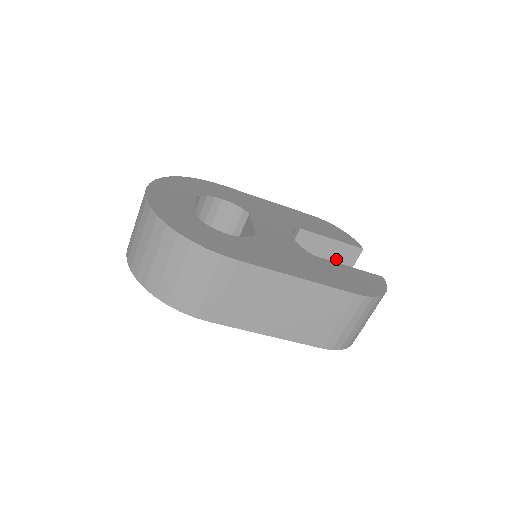
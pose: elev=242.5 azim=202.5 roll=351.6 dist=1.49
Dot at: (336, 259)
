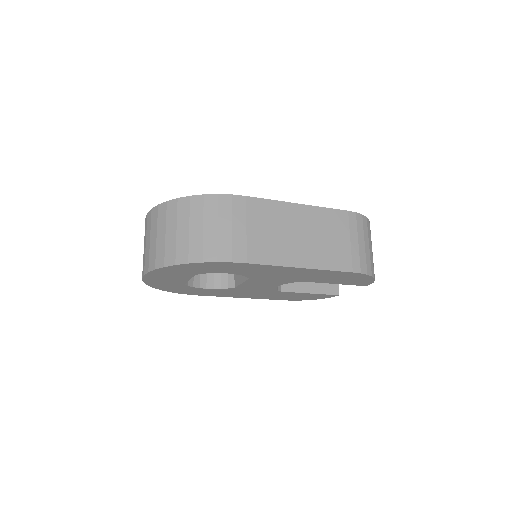
Dot at: occluded
